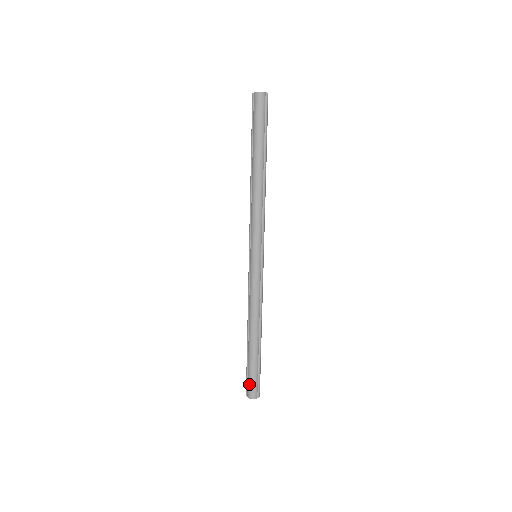
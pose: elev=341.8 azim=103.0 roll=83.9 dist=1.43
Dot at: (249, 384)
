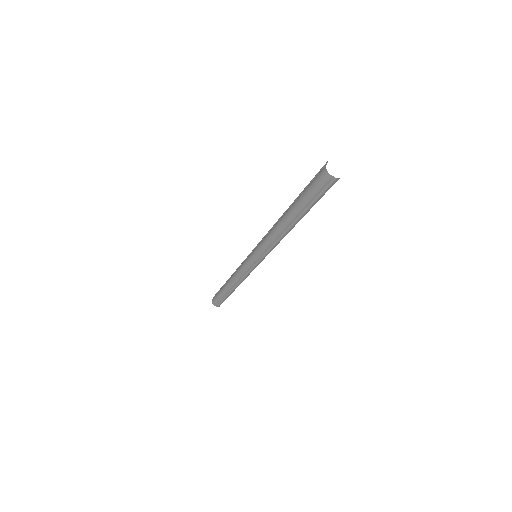
Dot at: (215, 297)
